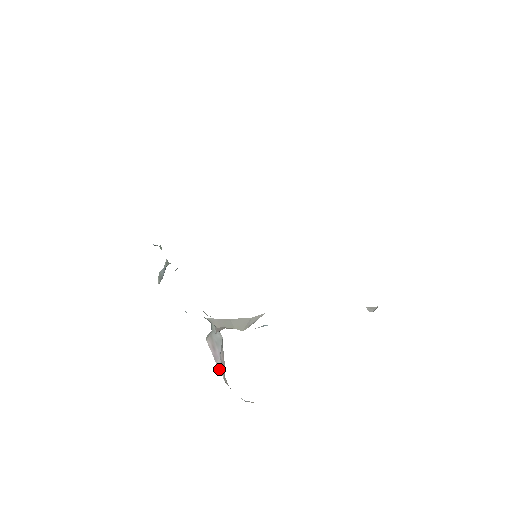
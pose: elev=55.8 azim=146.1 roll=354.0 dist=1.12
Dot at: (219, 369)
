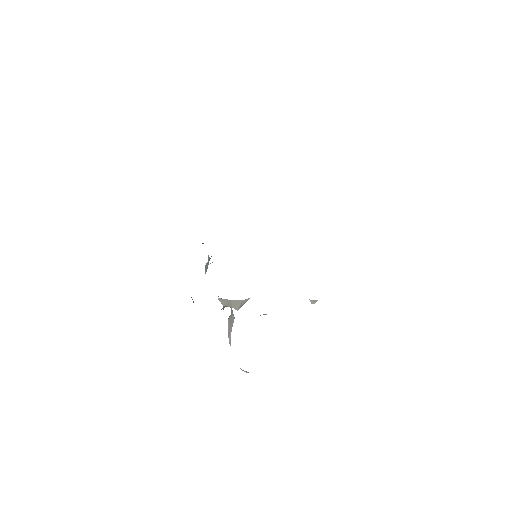
Dot at: (229, 342)
